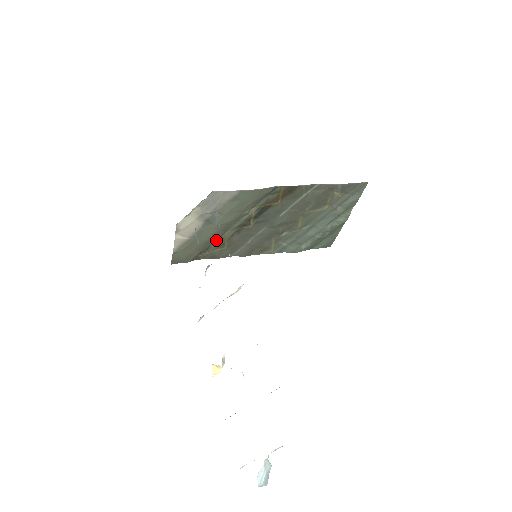
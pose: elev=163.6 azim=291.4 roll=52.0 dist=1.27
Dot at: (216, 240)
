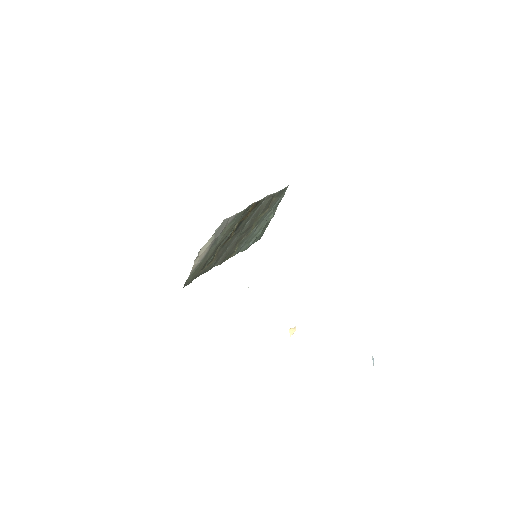
Dot at: (211, 257)
